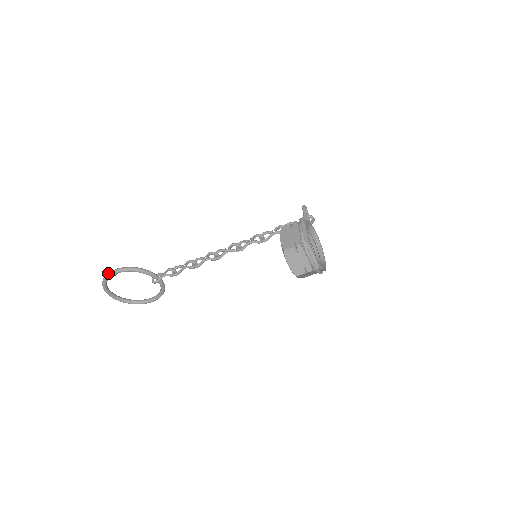
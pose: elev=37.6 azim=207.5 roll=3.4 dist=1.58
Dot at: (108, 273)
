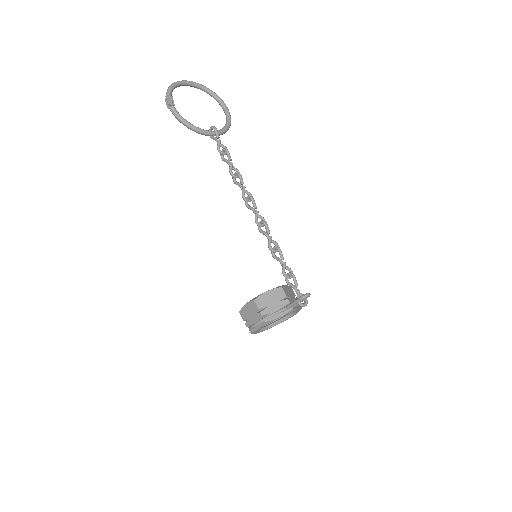
Dot at: (166, 102)
